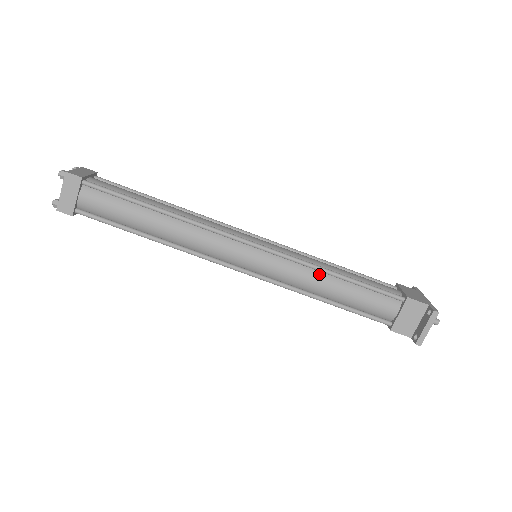
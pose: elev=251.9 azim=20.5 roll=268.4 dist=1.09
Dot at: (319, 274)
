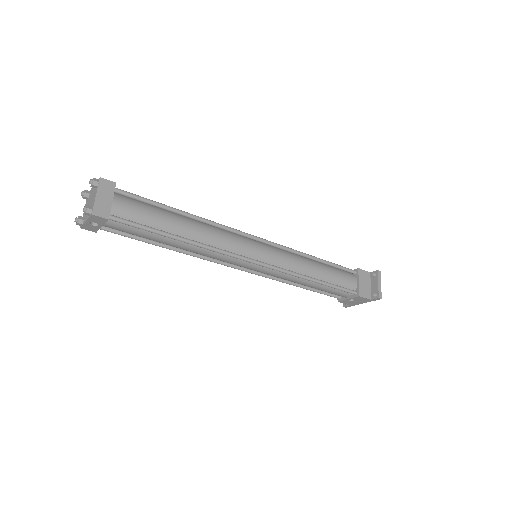
Dot at: (305, 259)
